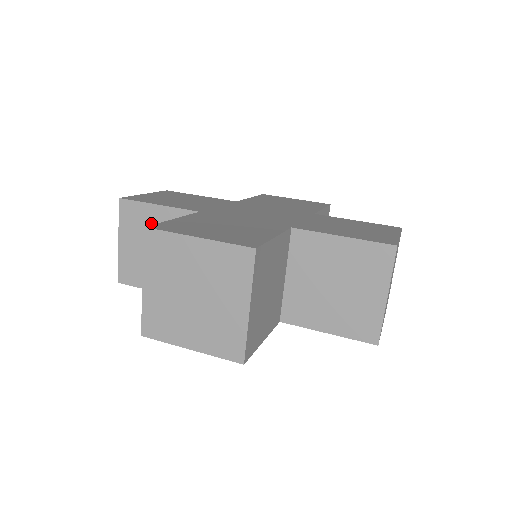
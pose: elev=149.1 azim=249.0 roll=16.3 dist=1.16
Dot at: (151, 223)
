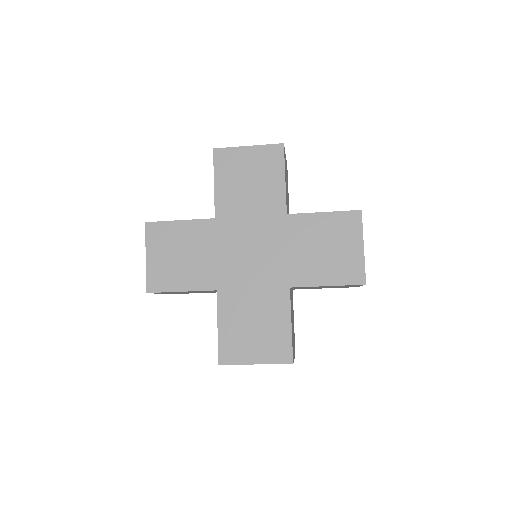
Dot at: occluded
